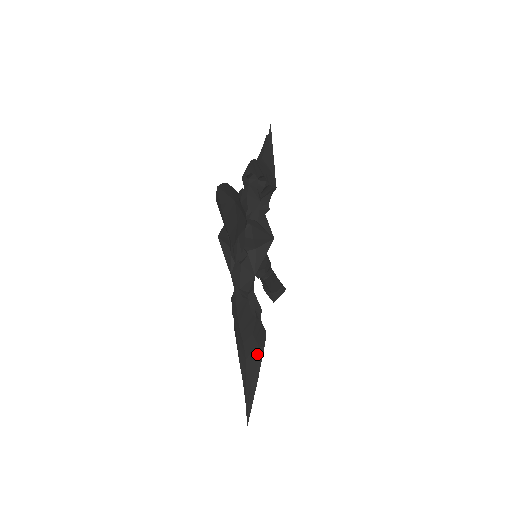
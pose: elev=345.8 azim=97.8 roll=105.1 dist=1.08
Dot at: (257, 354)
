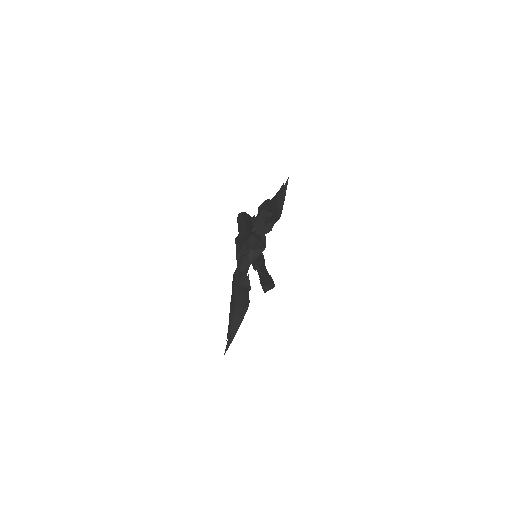
Dot at: (241, 314)
